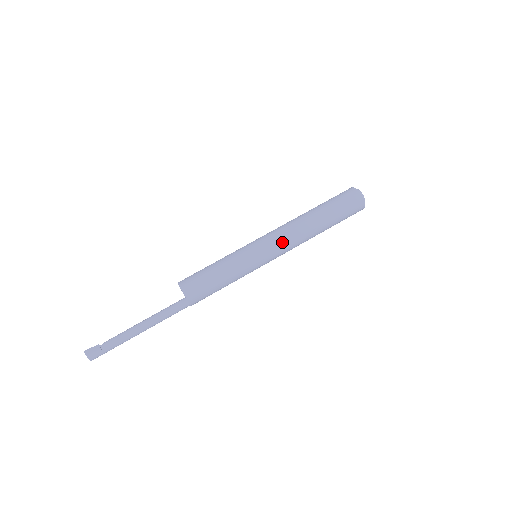
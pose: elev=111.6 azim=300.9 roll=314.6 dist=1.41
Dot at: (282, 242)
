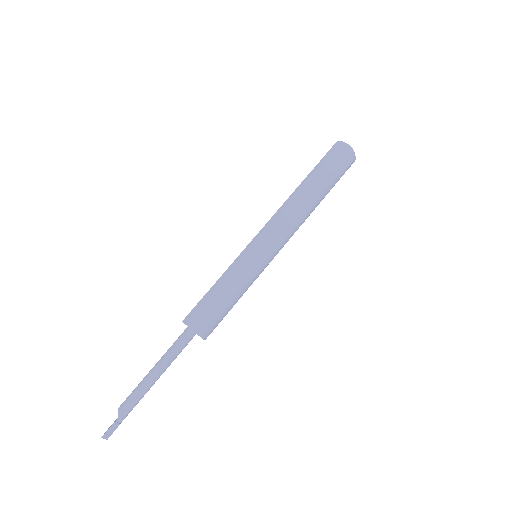
Dot at: (288, 240)
